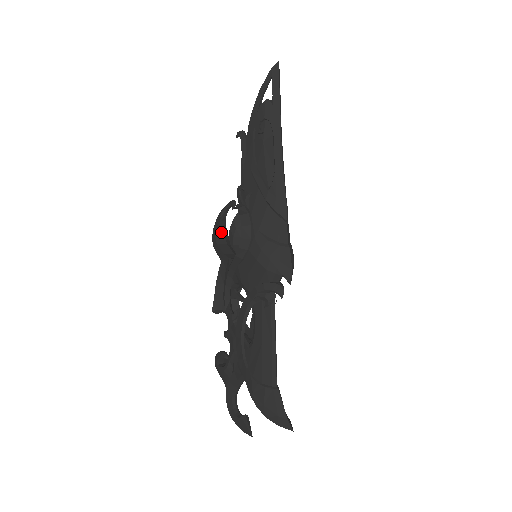
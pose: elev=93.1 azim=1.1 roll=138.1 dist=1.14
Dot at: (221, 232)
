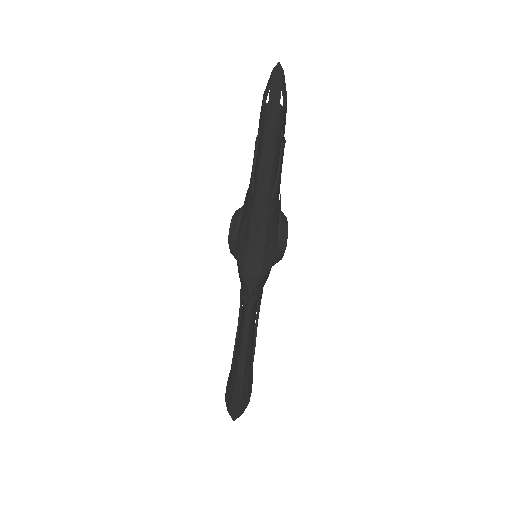
Dot at: occluded
